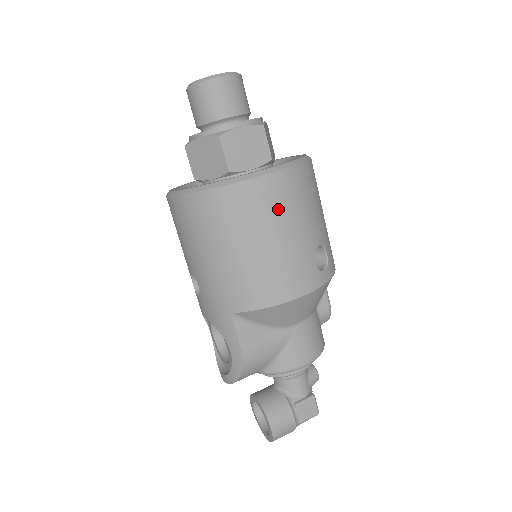
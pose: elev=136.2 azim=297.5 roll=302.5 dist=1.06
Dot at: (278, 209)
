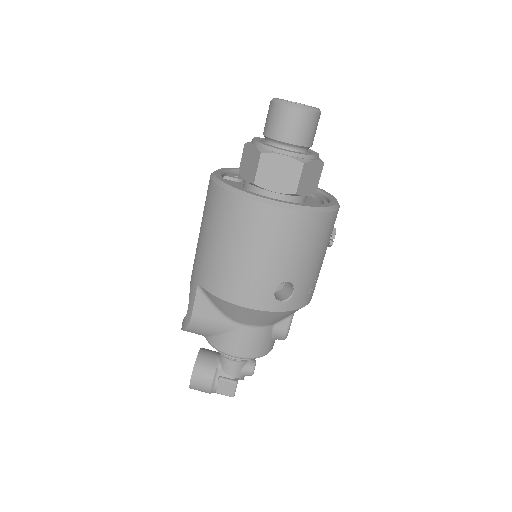
Dot at: (263, 235)
